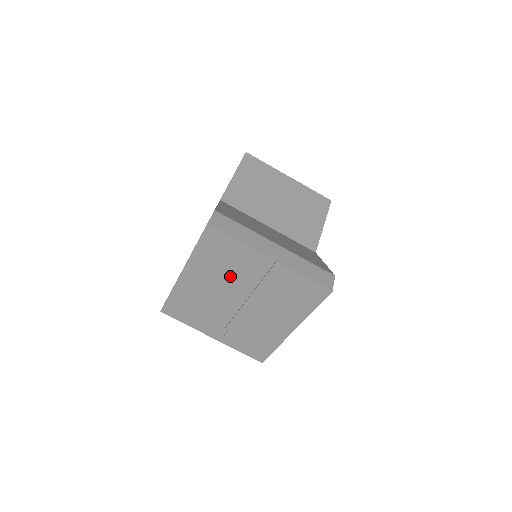
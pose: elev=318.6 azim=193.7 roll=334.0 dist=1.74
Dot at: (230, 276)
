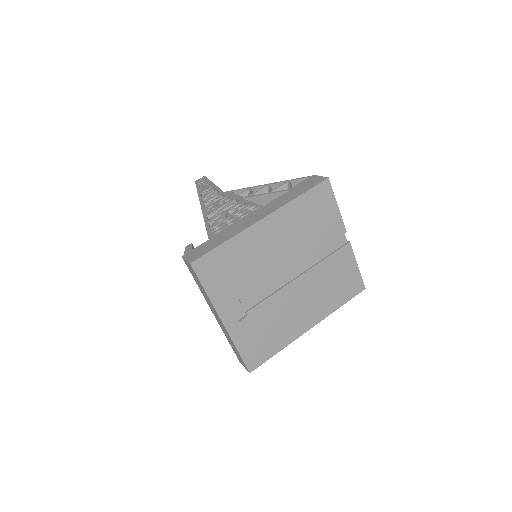
Dot at: (305, 242)
